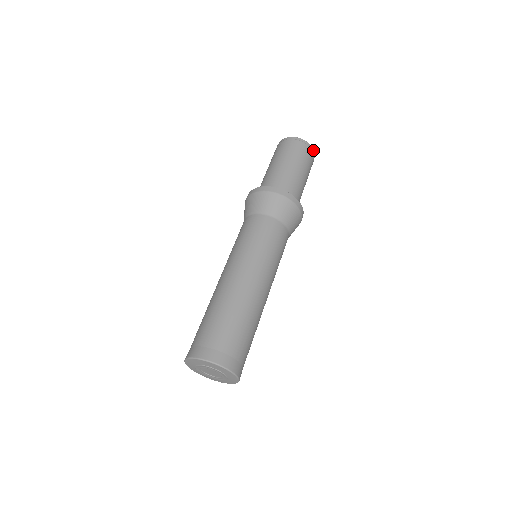
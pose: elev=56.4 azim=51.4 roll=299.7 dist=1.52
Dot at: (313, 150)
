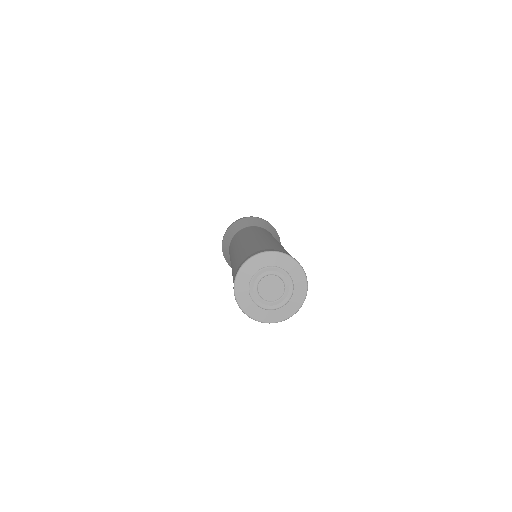
Dot at: occluded
